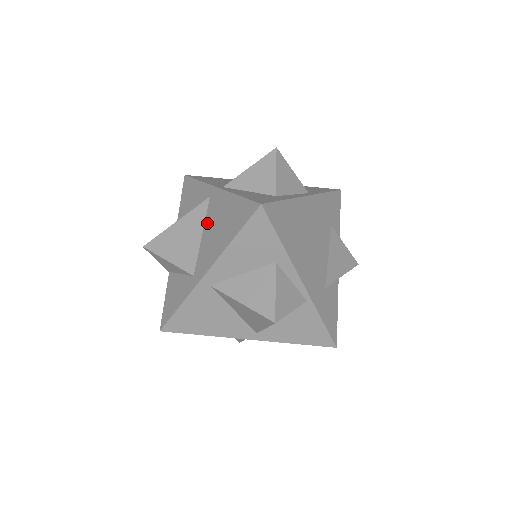
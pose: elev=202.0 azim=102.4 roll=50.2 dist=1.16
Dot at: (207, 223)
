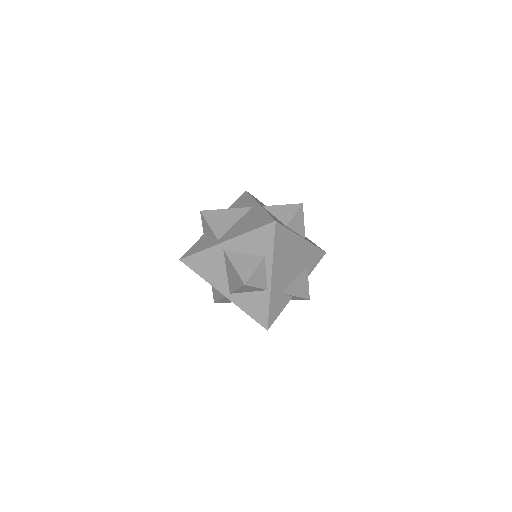
Dot at: (242, 218)
